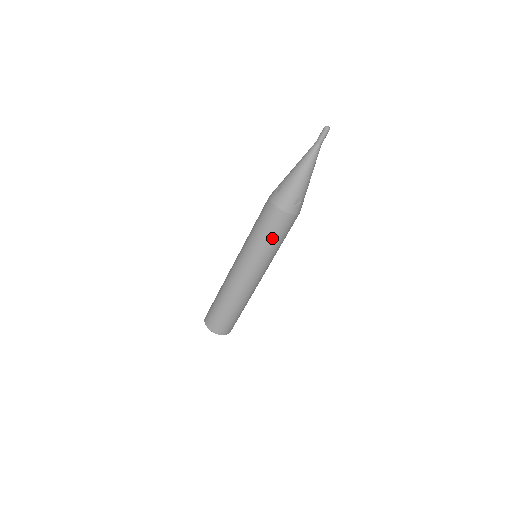
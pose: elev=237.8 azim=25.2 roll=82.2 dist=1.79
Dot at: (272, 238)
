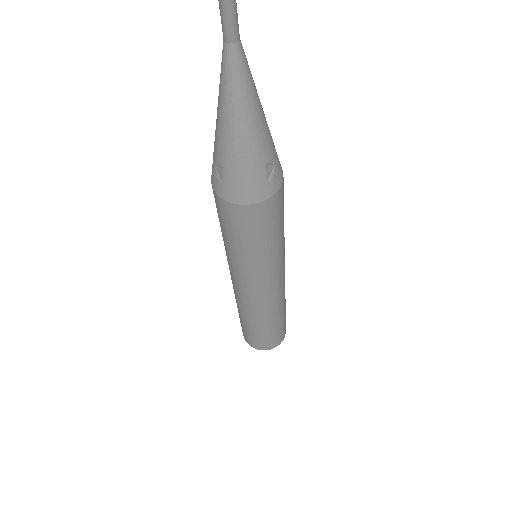
Dot at: (266, 241)
